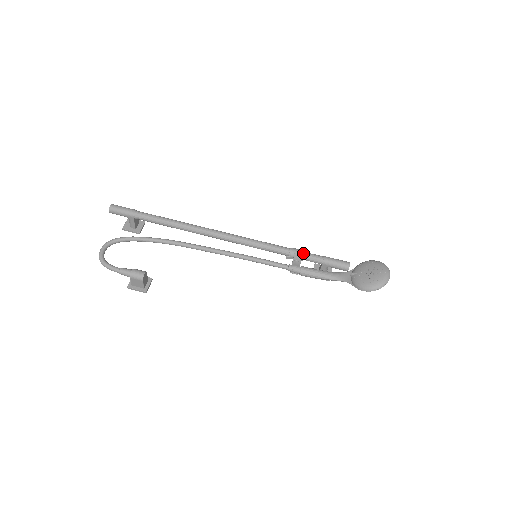
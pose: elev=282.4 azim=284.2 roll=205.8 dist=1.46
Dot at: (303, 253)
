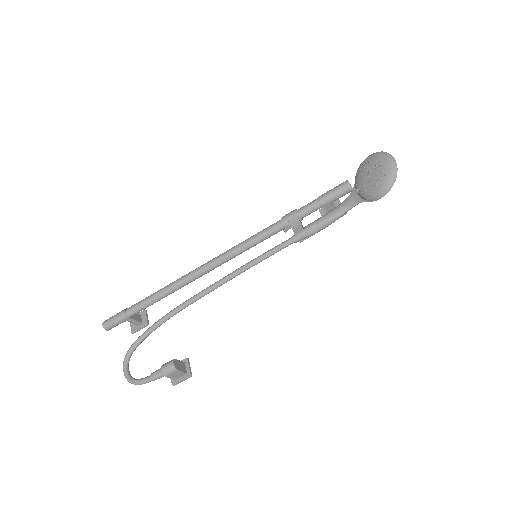
Dot at: (296, 213)
